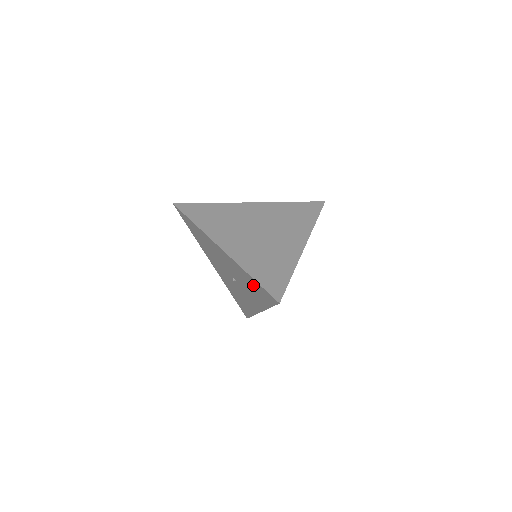
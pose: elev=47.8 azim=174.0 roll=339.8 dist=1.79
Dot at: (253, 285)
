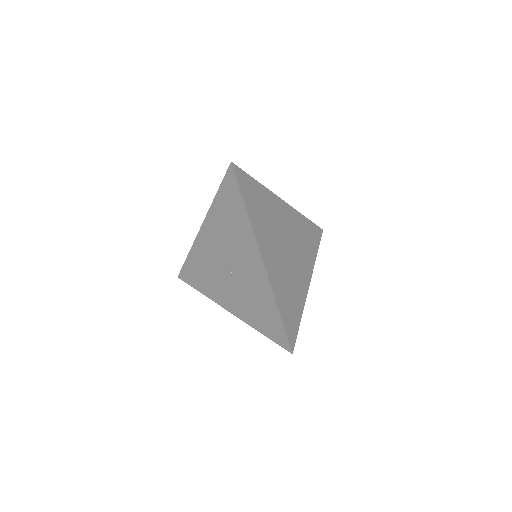
Dot at: (267, 311)
